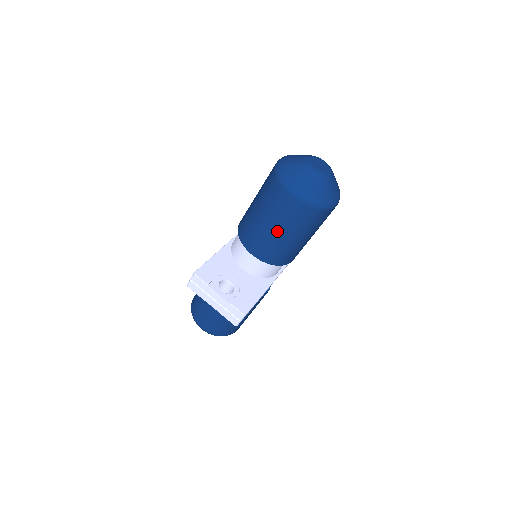
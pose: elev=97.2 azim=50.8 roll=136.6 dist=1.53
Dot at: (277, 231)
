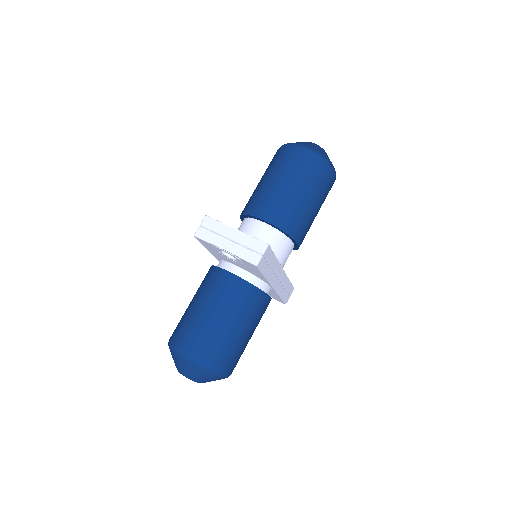
Dot at: (288, 186)
